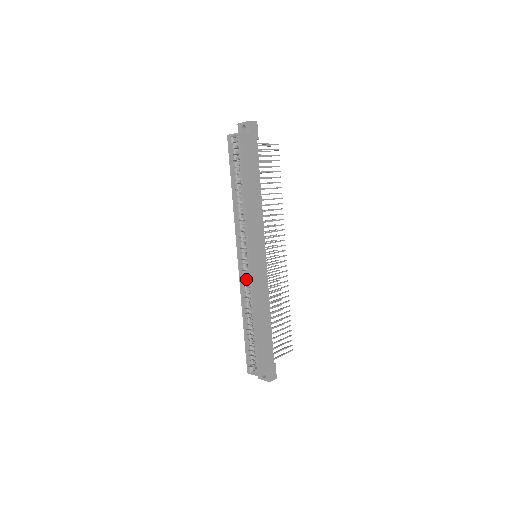
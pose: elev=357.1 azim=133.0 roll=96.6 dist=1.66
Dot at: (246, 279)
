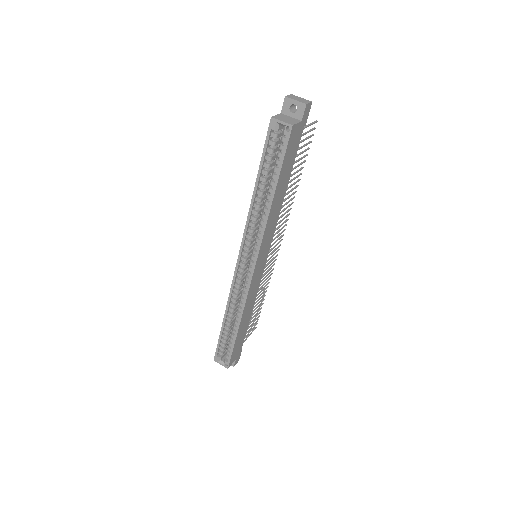
Dot at: (240, 282)
